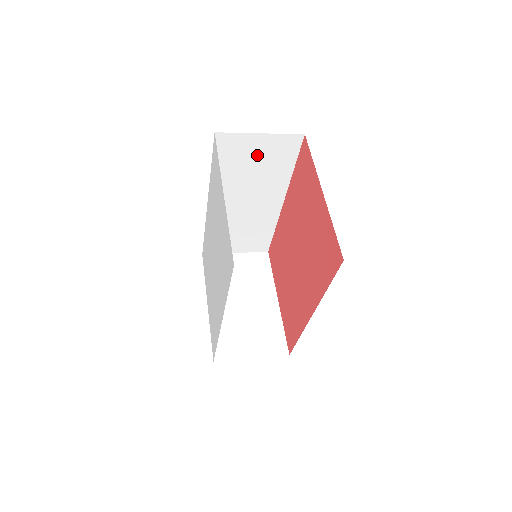
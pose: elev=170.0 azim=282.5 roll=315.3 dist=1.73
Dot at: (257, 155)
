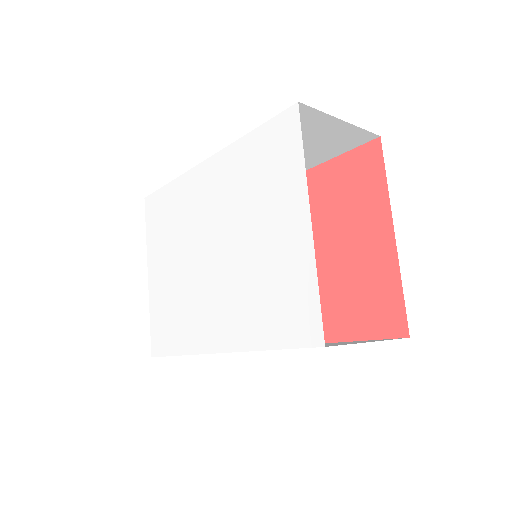
Dot at: (313, 137)
